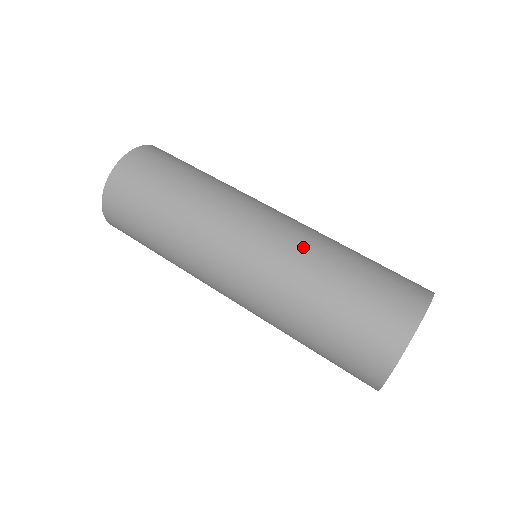
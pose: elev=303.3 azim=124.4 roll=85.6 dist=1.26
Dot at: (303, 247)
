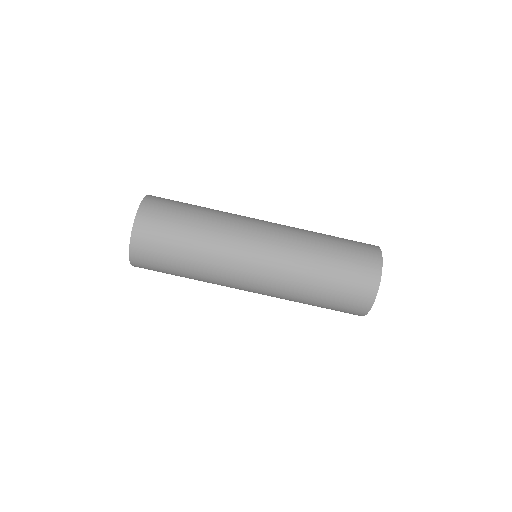
Dot at: (298, 237)
